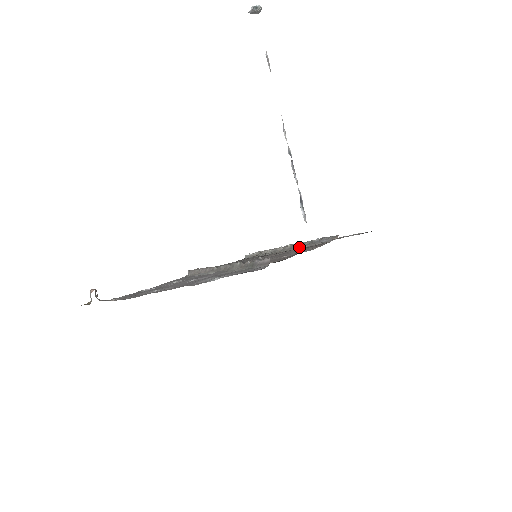
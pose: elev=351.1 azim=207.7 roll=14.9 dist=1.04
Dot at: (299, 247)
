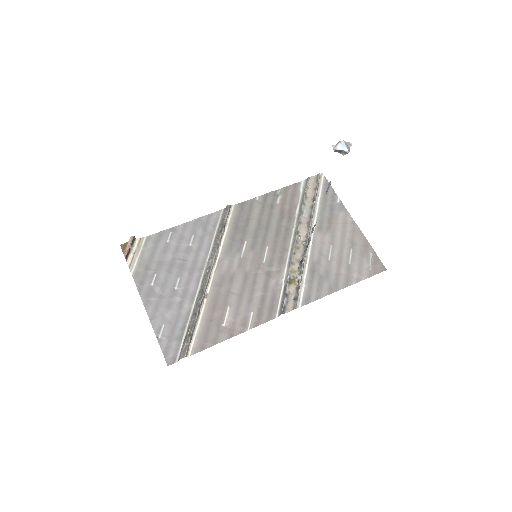
Dot at: (286, 273)
